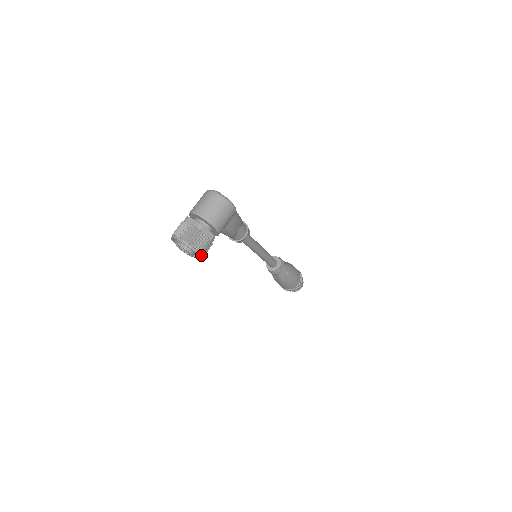
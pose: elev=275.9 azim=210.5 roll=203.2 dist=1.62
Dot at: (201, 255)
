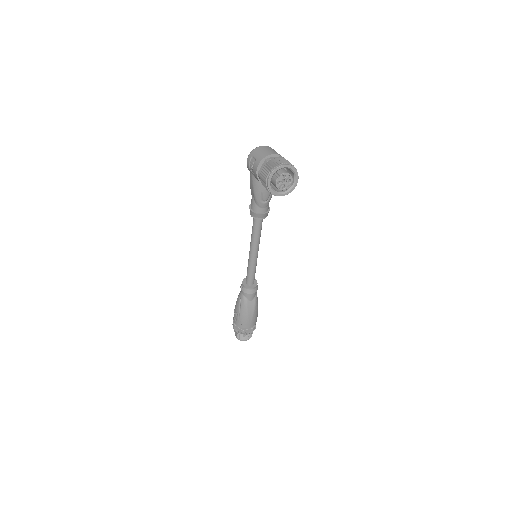
Dot at: (297, 180)
